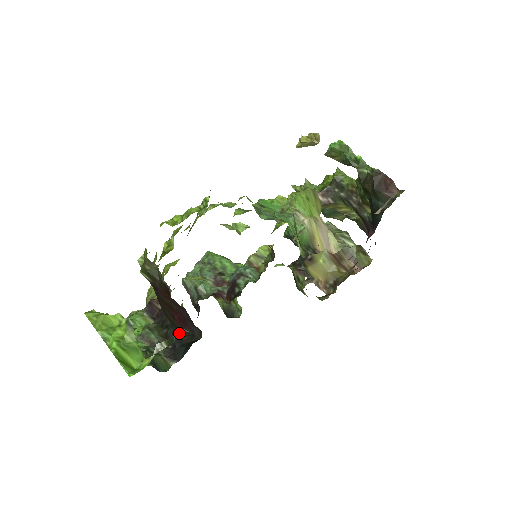
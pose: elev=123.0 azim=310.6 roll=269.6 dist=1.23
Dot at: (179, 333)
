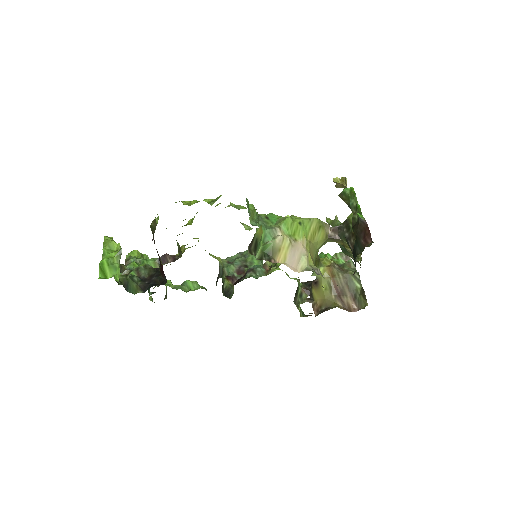
Dot at: (158, 277)
